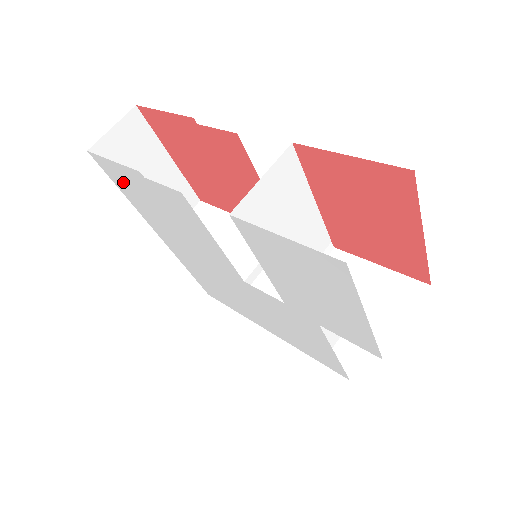
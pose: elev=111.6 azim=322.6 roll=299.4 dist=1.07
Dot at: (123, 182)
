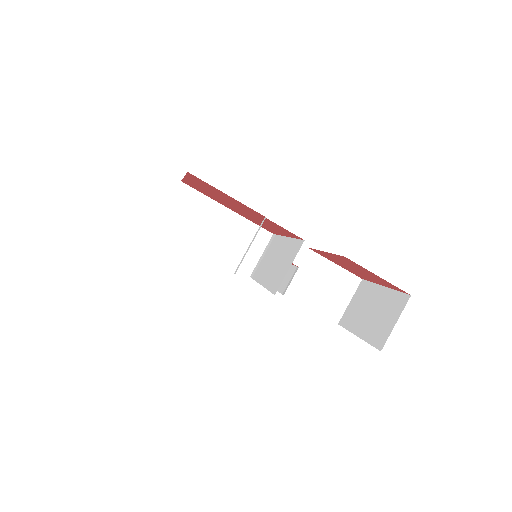
Dot at: occluded
